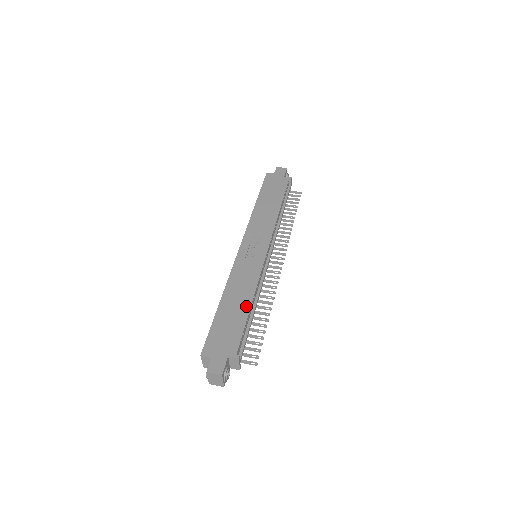
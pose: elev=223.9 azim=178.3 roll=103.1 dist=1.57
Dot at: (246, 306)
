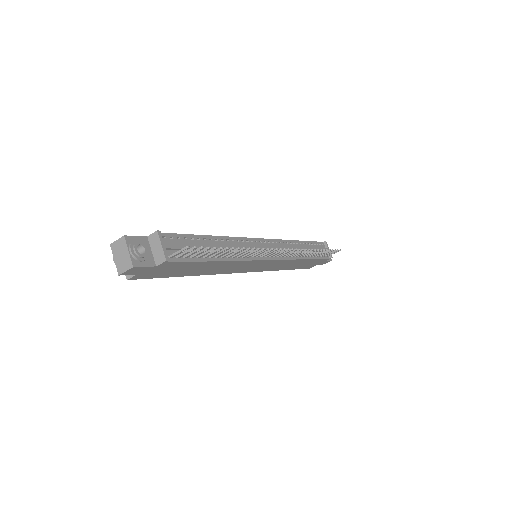
Dot at: occluded
